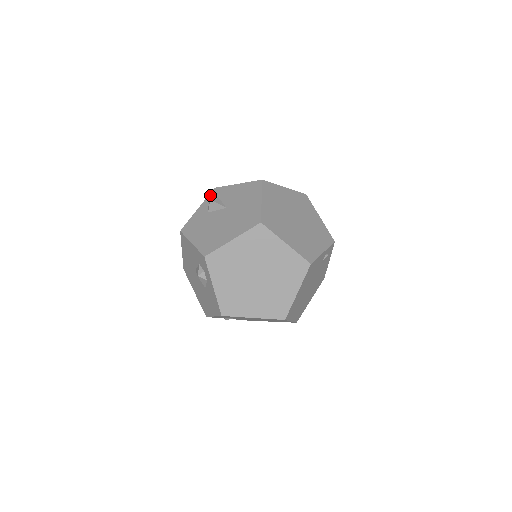
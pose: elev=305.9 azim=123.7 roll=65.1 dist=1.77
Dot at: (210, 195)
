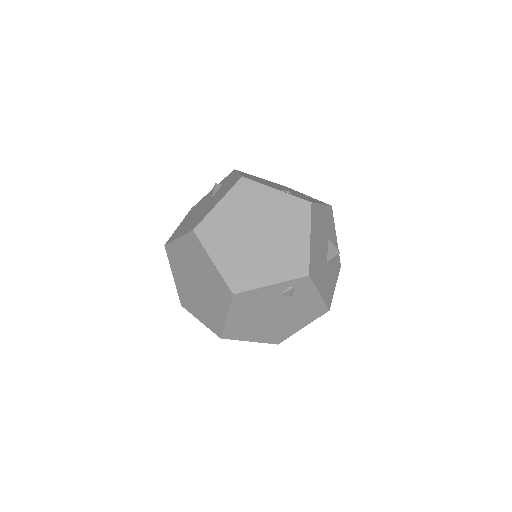
Dot at: (226, 177)
